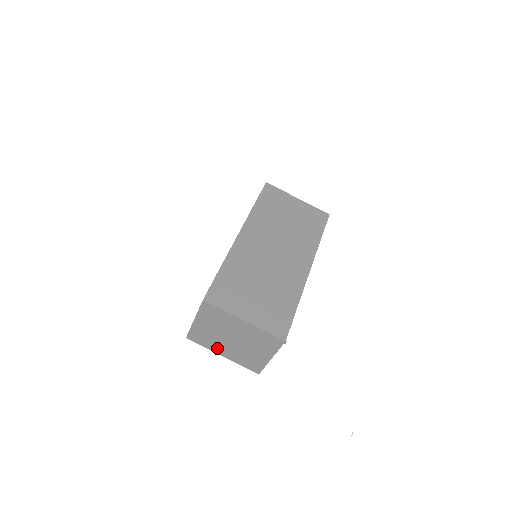
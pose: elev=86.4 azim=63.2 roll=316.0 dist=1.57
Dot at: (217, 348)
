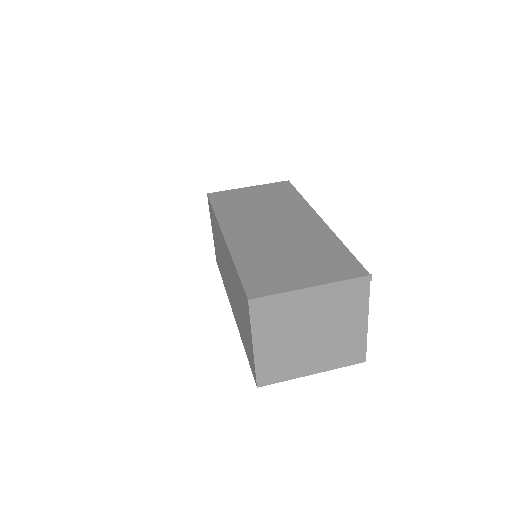
Dot at: (300, 367)
